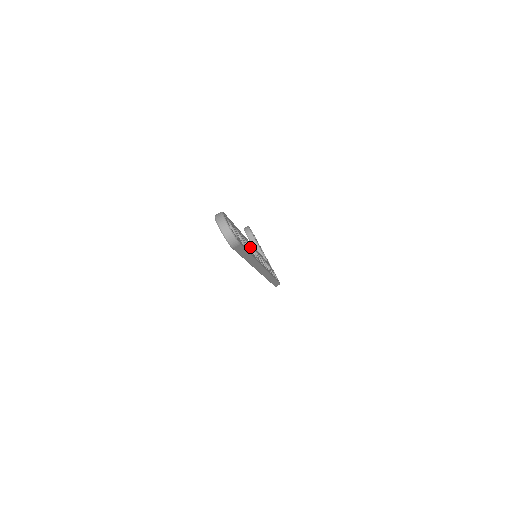
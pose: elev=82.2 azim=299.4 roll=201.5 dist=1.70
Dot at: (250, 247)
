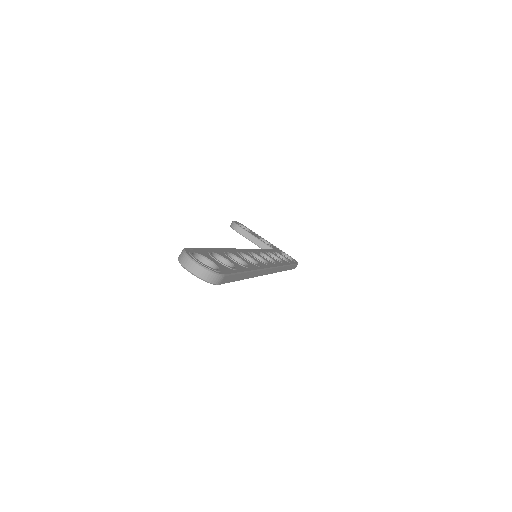
Dot at: (242, 257)
